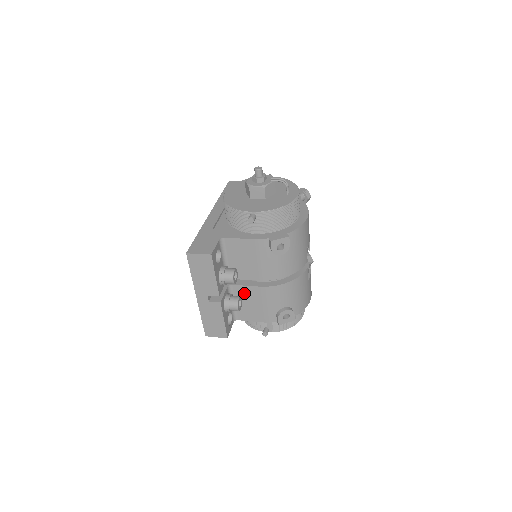
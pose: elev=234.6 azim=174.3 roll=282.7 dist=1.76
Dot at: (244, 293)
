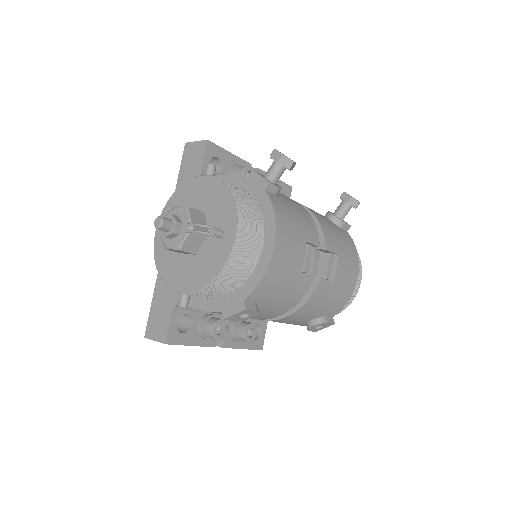
Dot at: occluded
